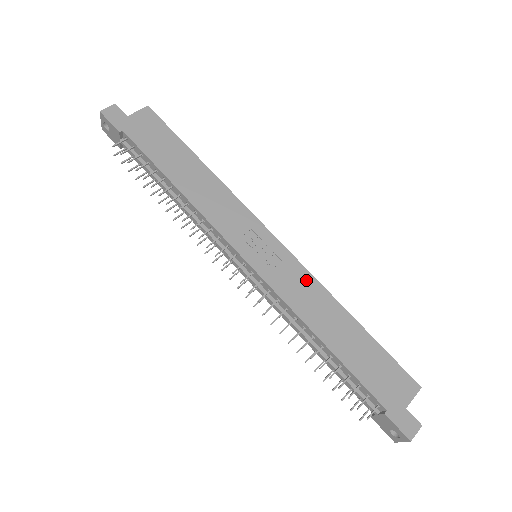
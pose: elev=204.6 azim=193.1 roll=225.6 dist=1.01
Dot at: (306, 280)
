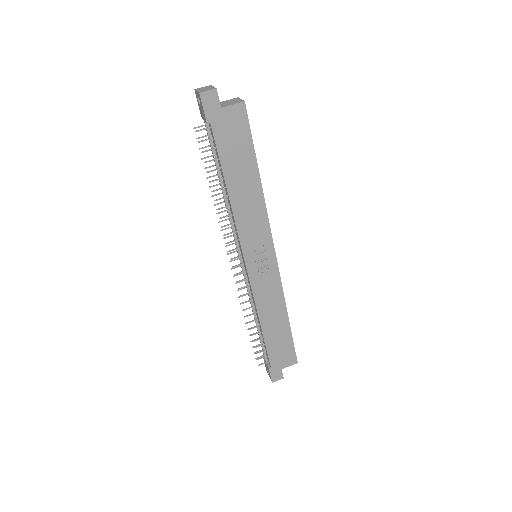
Dot at: (276, 289)
